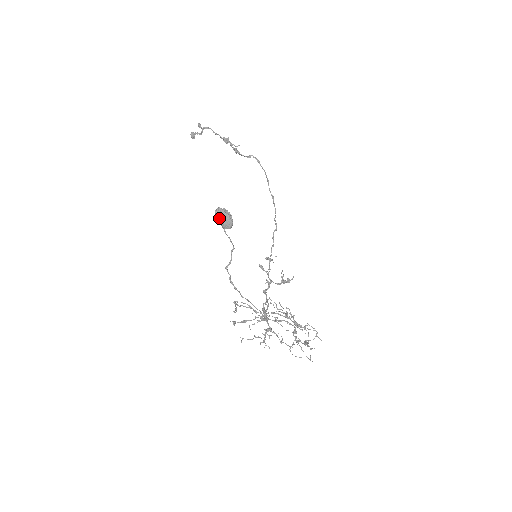
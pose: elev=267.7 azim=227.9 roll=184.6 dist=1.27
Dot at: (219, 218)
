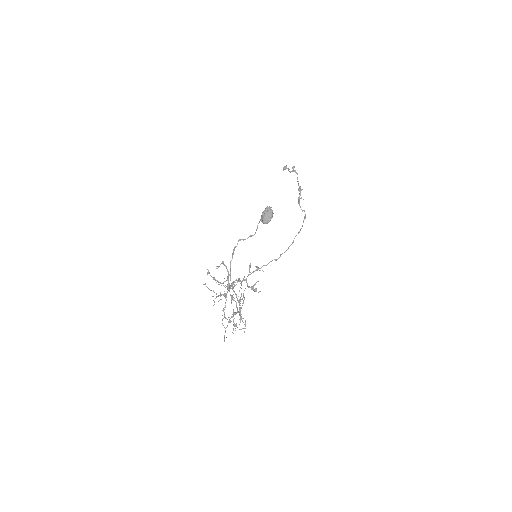
Dot at: (265, 212)
